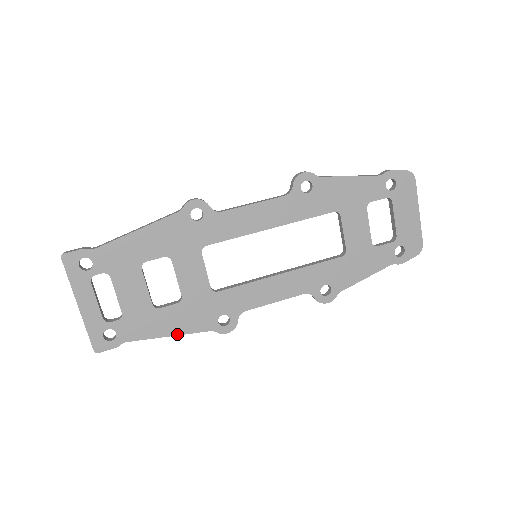
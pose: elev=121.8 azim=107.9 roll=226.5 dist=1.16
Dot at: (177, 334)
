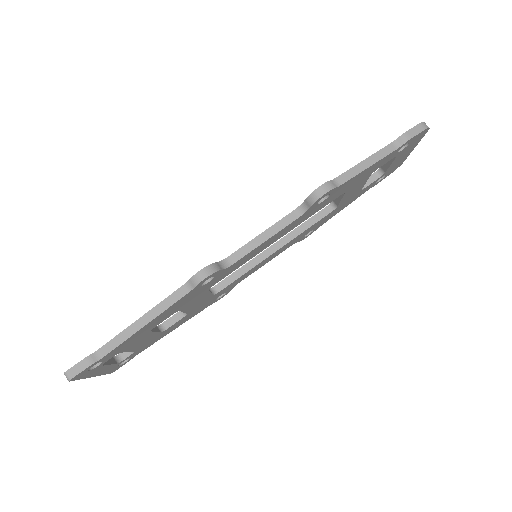
Dot at: occluded
